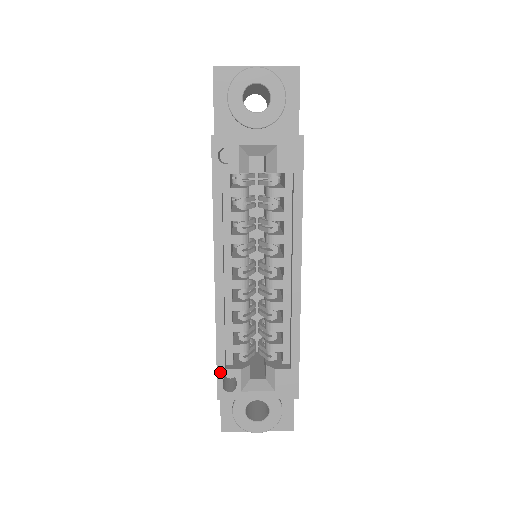
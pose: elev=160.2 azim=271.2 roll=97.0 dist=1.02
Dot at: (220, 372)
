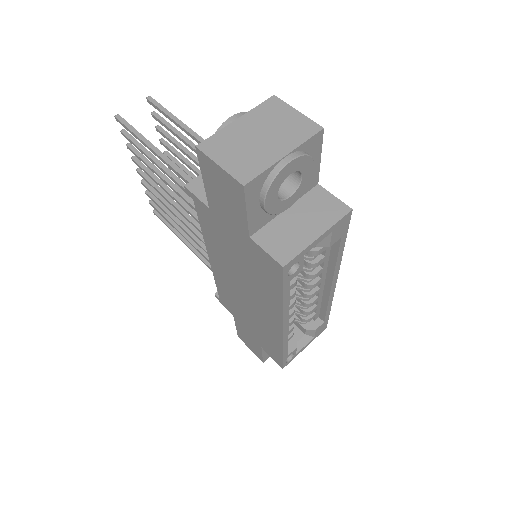
Dot at: (285, 360)
